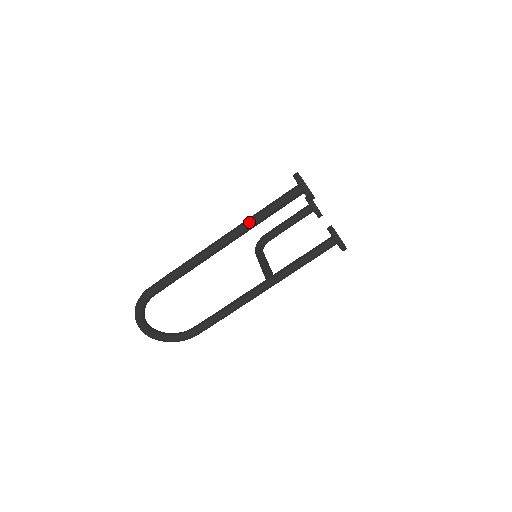
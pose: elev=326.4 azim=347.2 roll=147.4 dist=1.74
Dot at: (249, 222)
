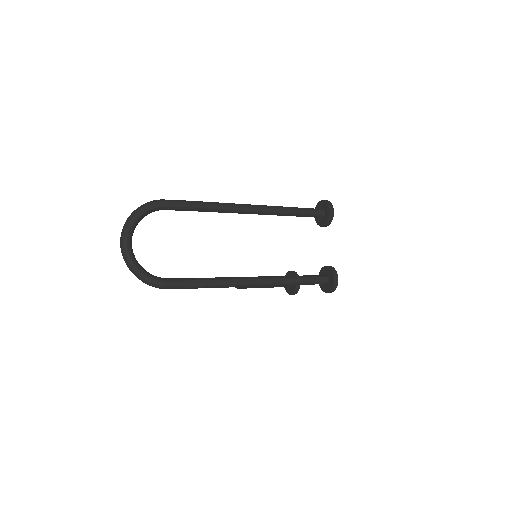
Dot at: (278, 206)
